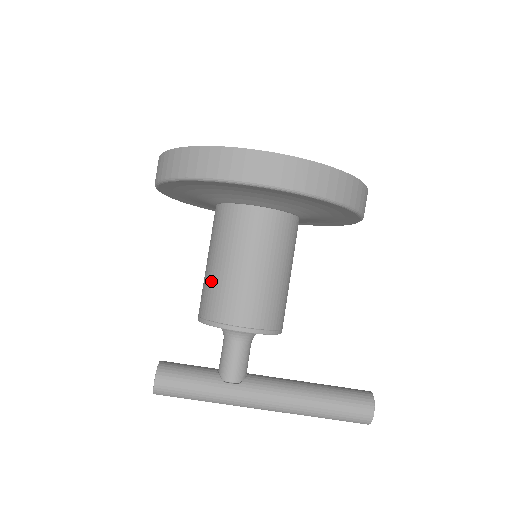
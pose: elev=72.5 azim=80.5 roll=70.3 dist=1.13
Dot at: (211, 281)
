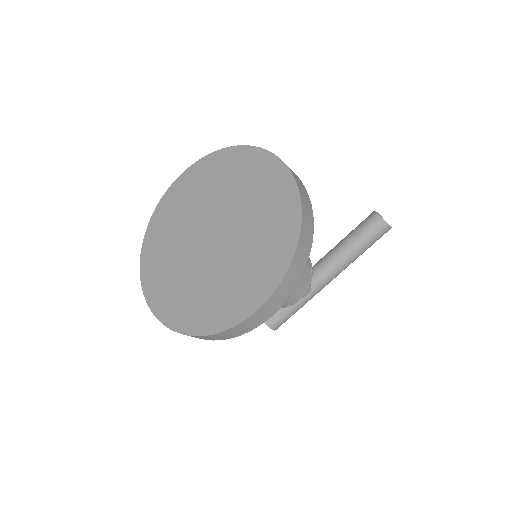
Dot at: occluded
